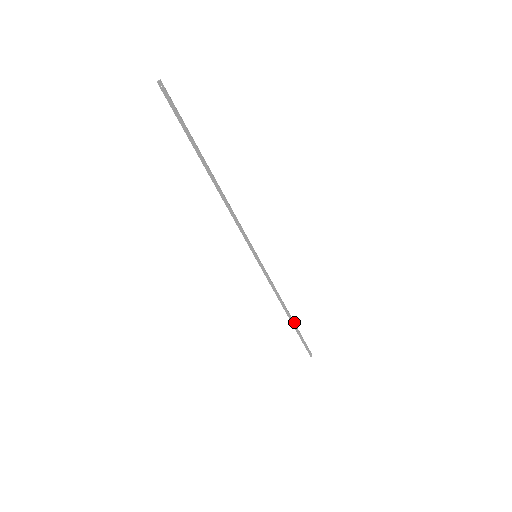
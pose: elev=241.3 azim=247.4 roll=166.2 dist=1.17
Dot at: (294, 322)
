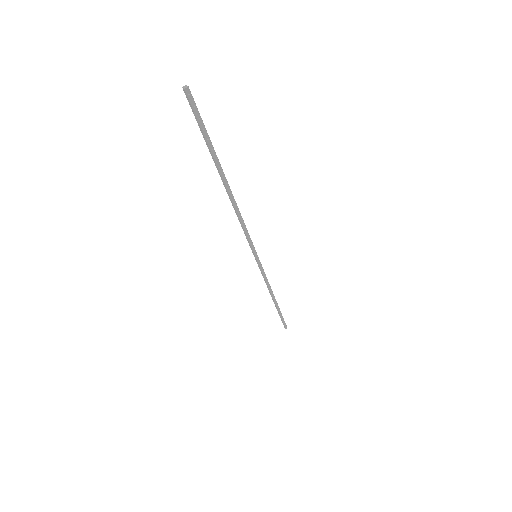
Dot at: (277, 305)
